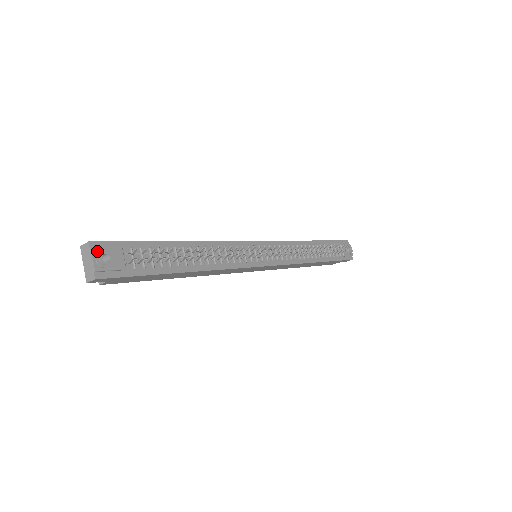
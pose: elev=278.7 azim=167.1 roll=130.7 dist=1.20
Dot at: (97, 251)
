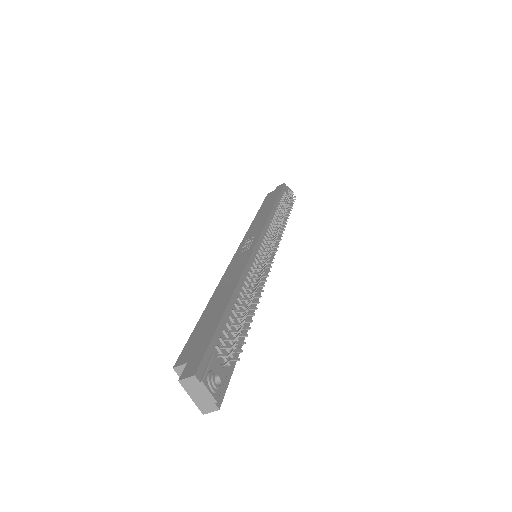
Dot at: (206, 379)
